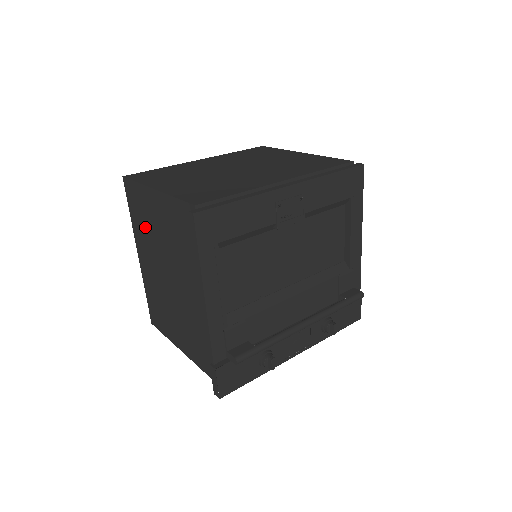
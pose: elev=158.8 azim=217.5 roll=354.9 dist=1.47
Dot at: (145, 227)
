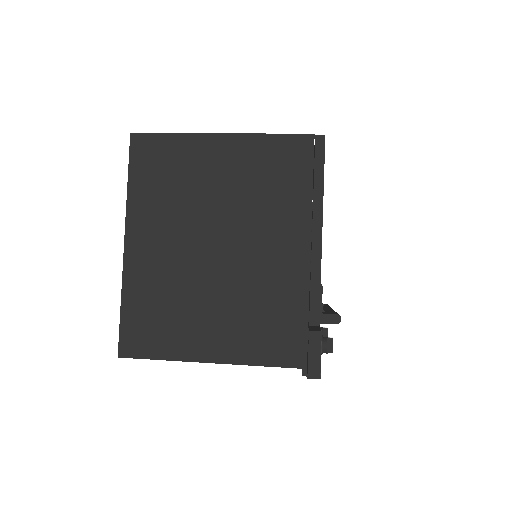
Dot at: (171, 191)
